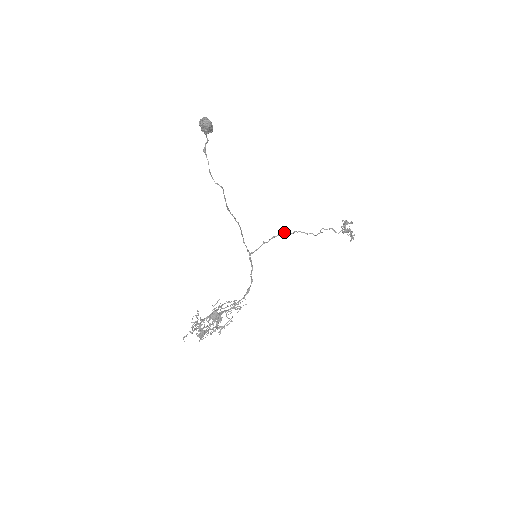
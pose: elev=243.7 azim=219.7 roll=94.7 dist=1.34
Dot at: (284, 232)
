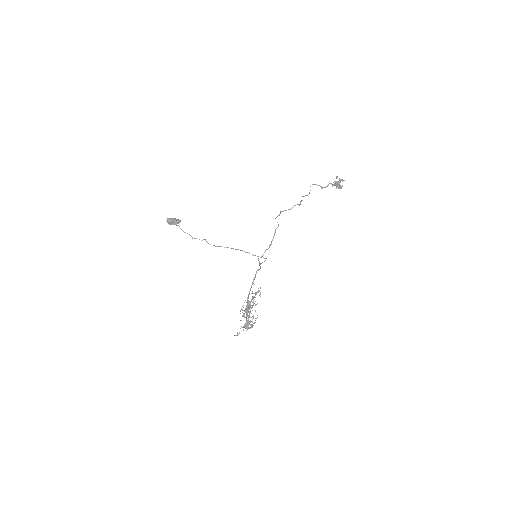
Dot at: (276, 228)
